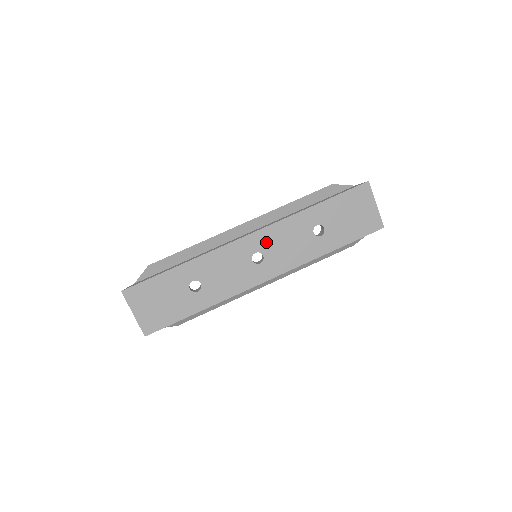
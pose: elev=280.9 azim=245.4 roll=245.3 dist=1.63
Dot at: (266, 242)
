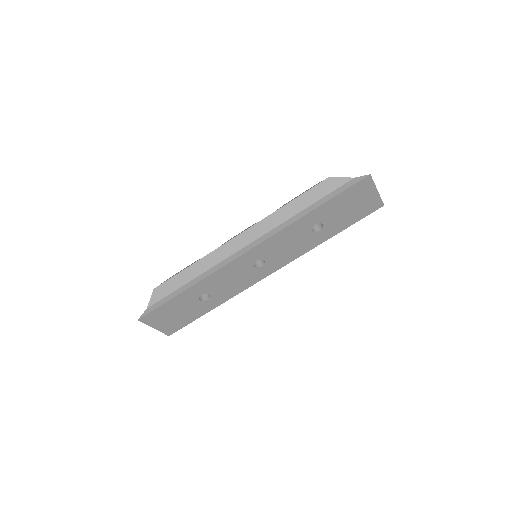
Dot at: (266, 251)
